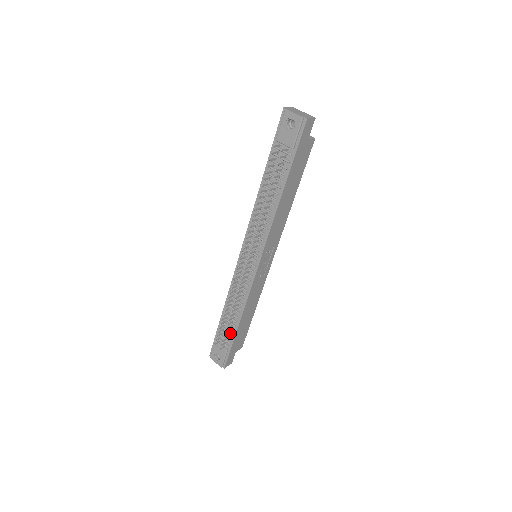
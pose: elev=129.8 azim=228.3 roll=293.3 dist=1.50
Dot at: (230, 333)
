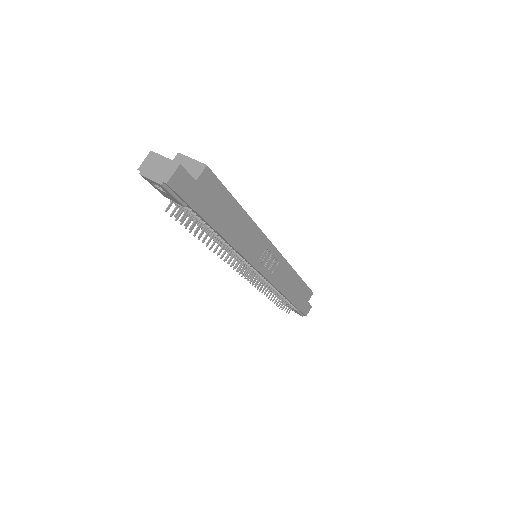
Dot at: occluded
